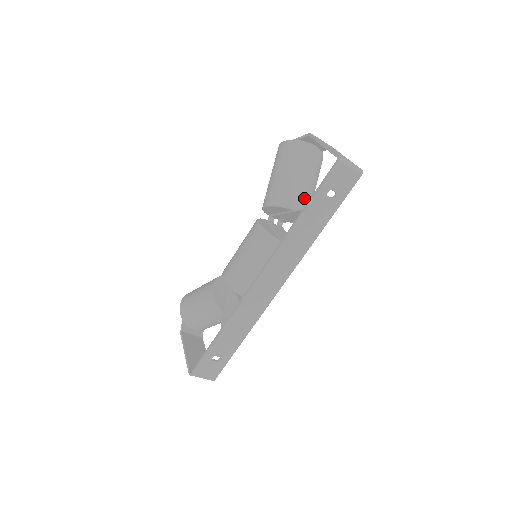
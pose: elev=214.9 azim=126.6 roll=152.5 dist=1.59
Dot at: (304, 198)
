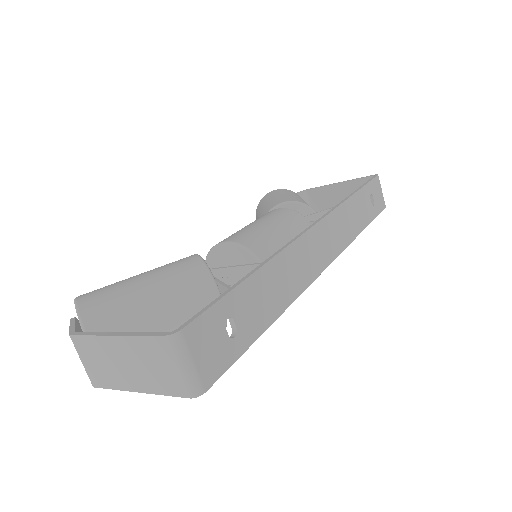
Dot at: occluded
